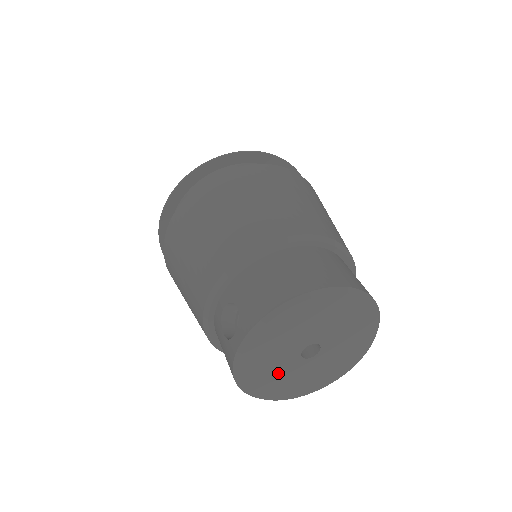
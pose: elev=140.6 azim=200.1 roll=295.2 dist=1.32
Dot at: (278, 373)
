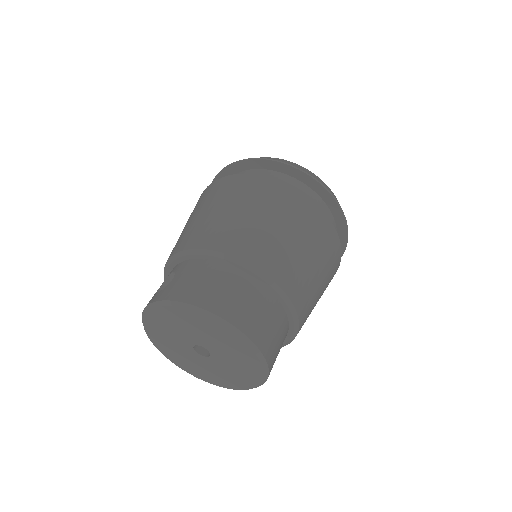
Dot at: (174, 344)
